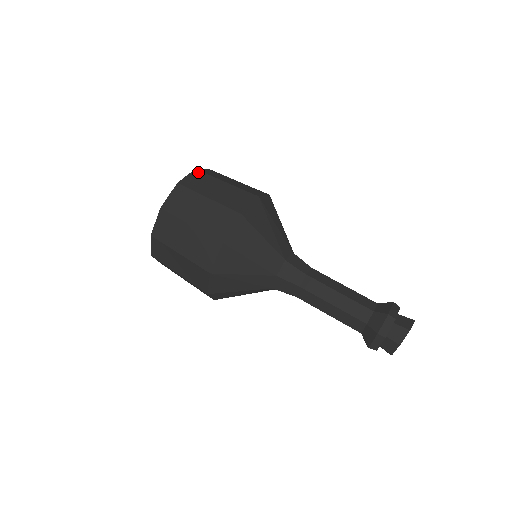
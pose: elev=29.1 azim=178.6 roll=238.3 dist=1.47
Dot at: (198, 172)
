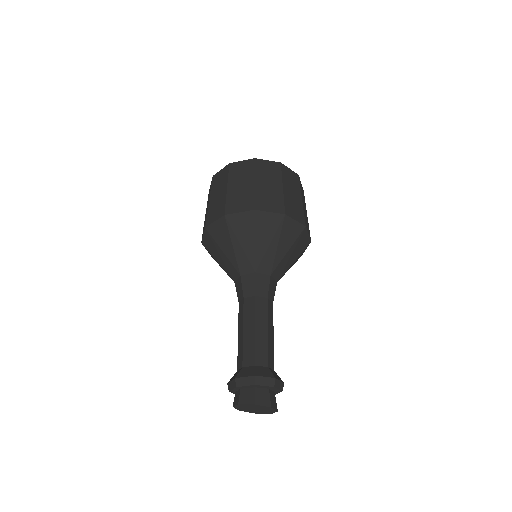
Dot at: (278, 165)
